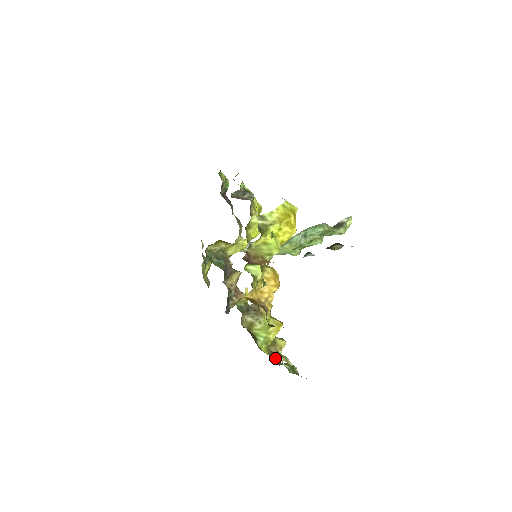
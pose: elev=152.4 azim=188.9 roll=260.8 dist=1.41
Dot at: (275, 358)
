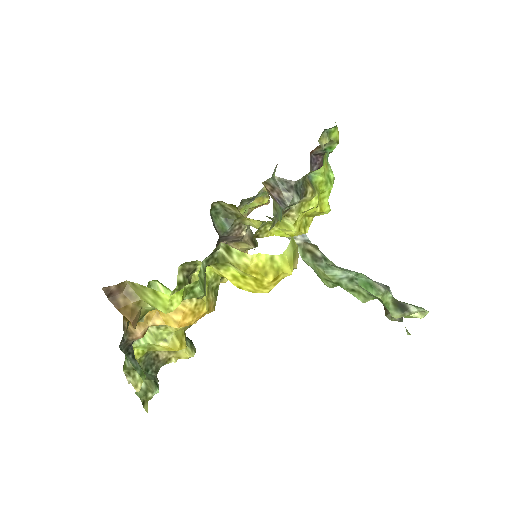
Dot at: (125, 373)
